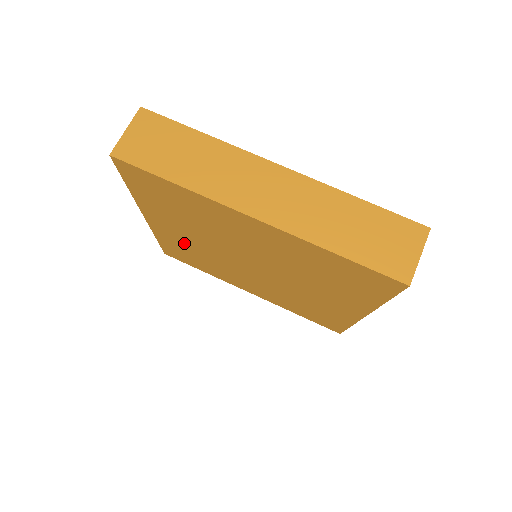
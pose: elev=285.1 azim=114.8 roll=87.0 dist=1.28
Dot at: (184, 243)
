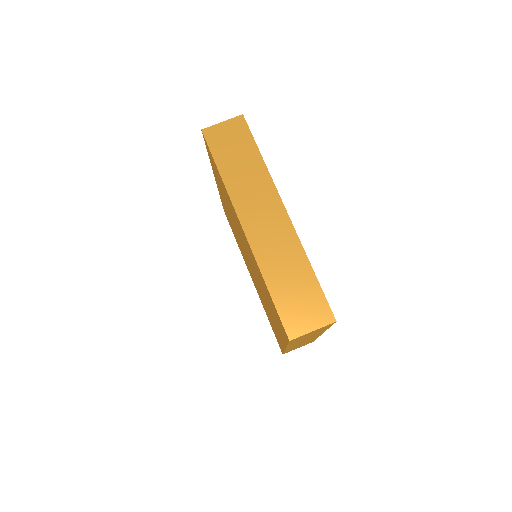
Dot at: occluded
